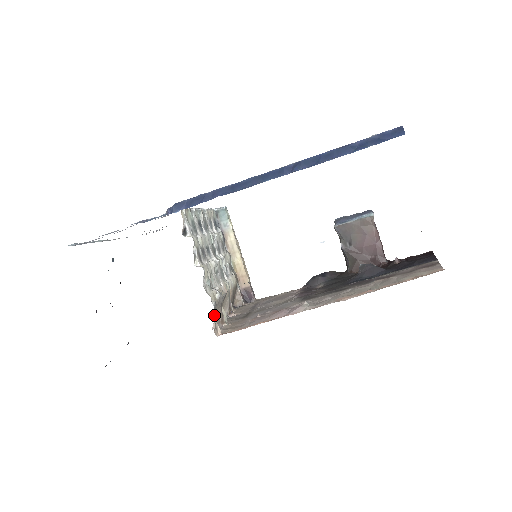
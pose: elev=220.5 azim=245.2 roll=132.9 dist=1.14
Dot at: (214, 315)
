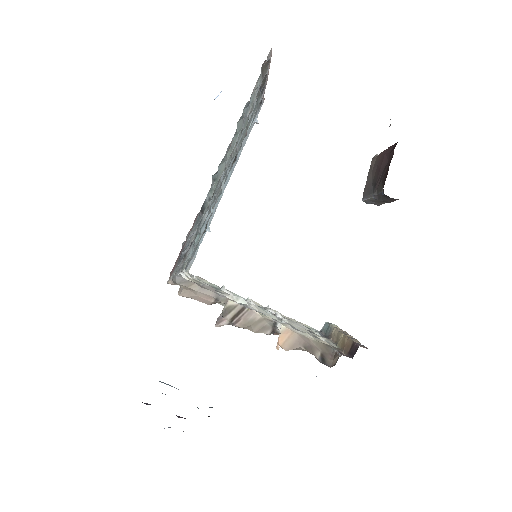
Dot at: (182, 286)
